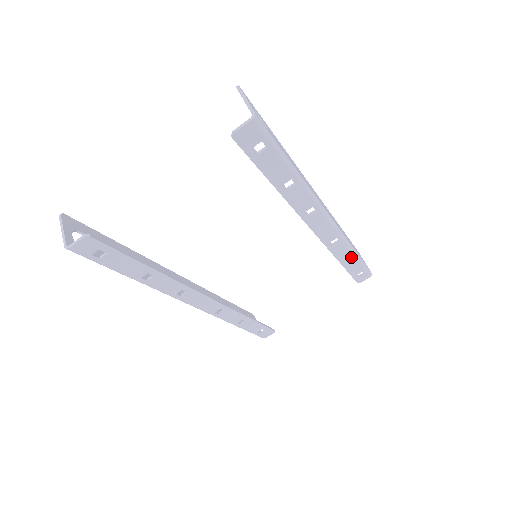
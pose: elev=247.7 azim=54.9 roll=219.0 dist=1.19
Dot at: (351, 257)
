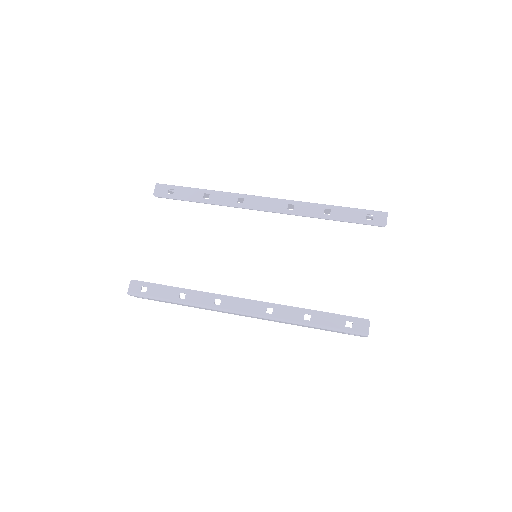
Dot at: occluded
